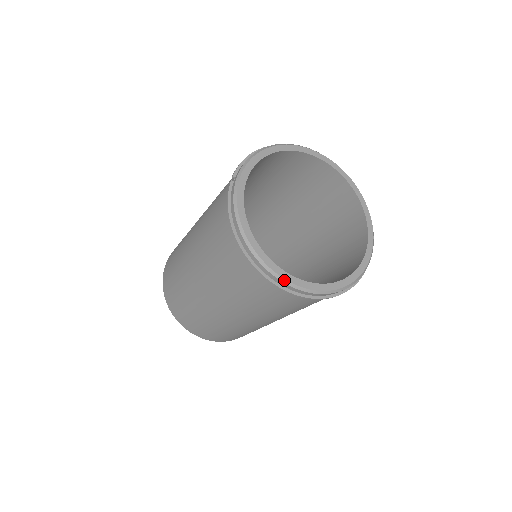
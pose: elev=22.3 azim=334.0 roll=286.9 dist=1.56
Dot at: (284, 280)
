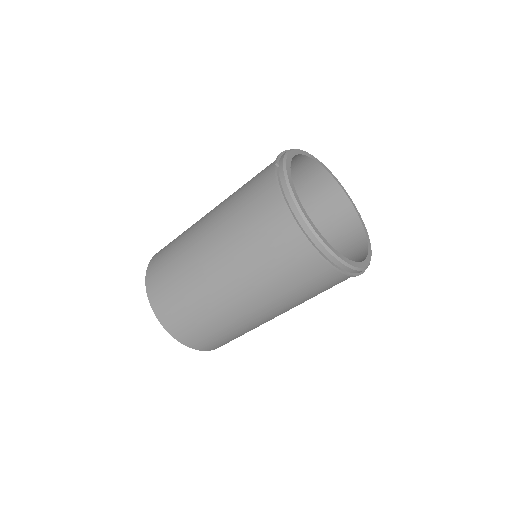
Dot at: (330, 251)
